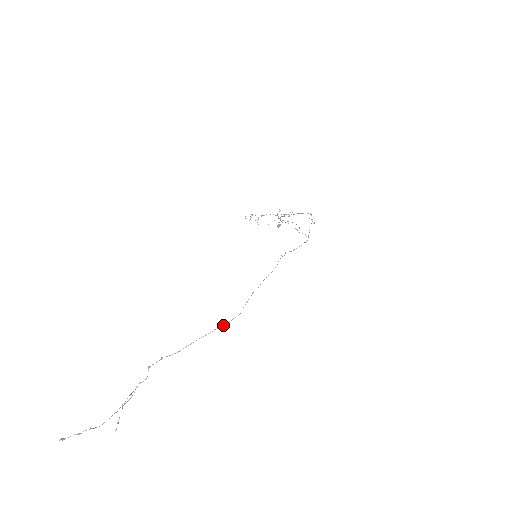
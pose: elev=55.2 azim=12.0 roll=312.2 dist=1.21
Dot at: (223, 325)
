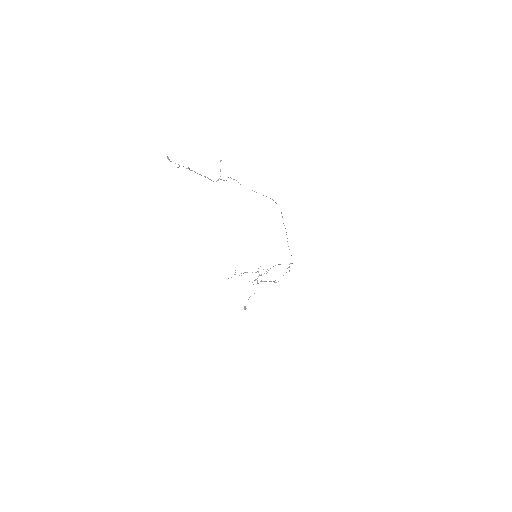
Dot at: (272, 199)
